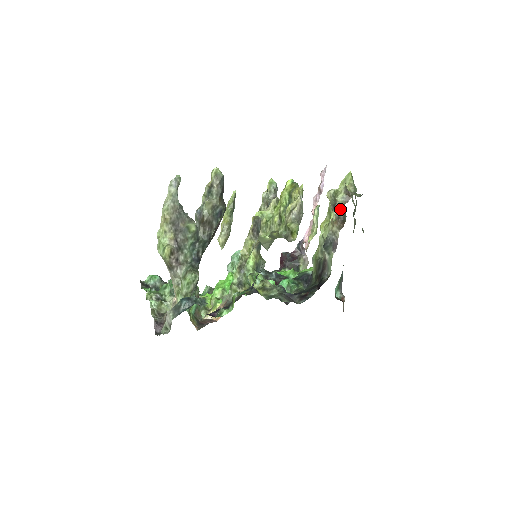
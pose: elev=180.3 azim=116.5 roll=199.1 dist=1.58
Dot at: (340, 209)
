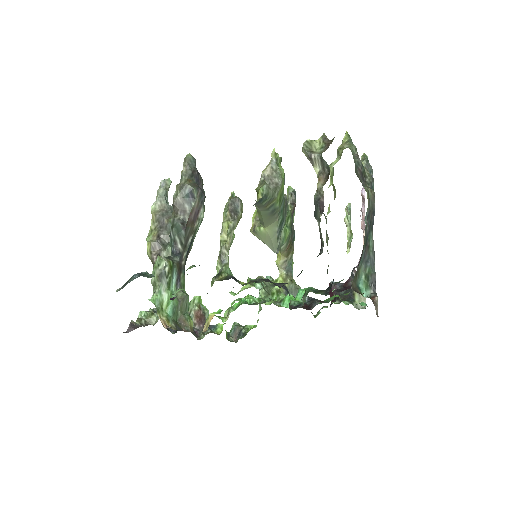
Dot at: (320, 161)
